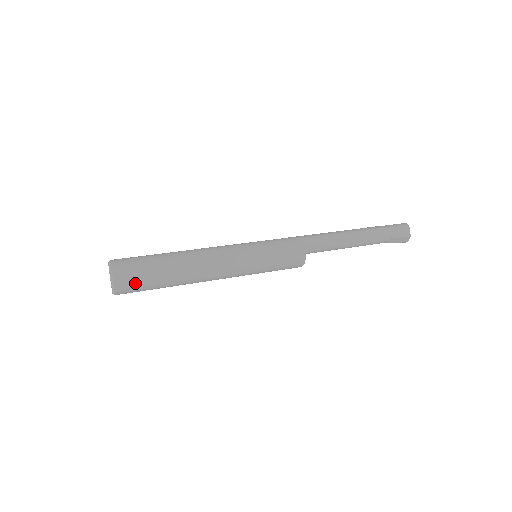
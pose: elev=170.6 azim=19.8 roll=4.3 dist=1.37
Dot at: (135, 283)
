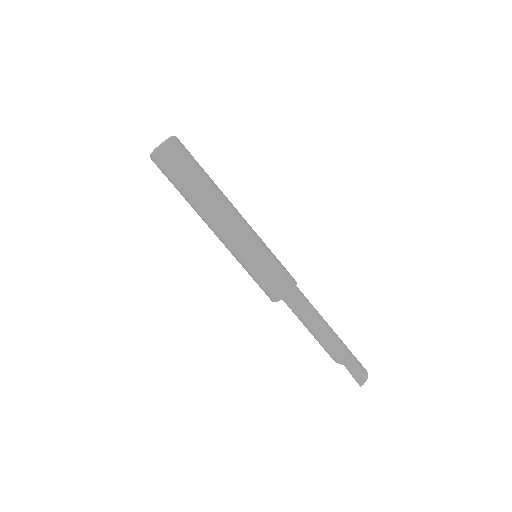
Dot at: (184, 154)
